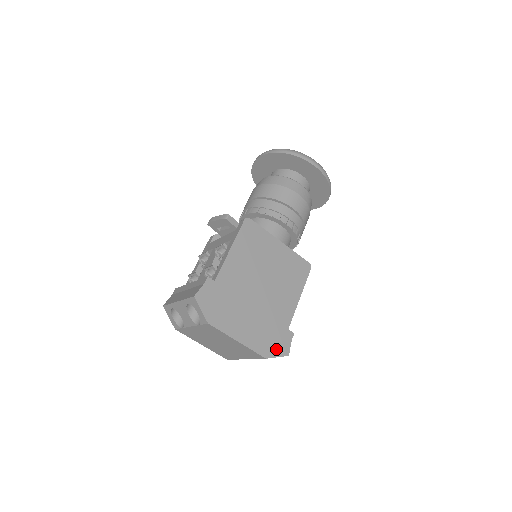
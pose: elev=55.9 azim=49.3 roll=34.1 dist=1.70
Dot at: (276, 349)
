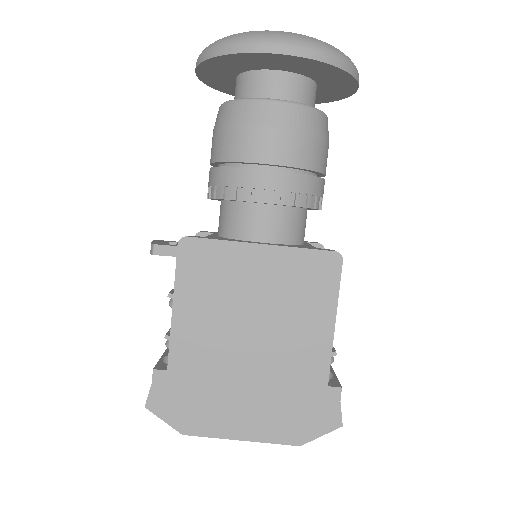
Dot at: (314, 425)
